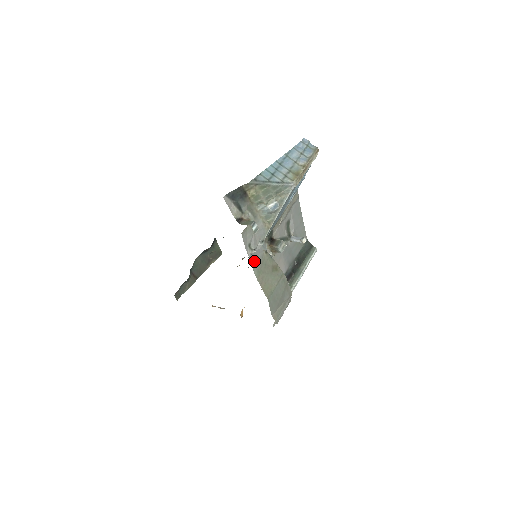
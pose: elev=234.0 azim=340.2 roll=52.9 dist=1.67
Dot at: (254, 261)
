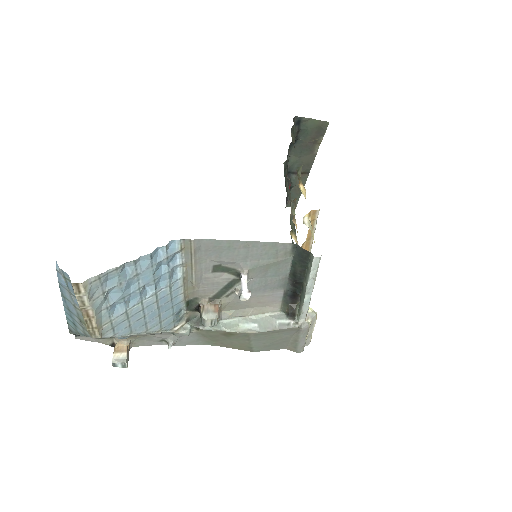
Dot at: (190, 341)
